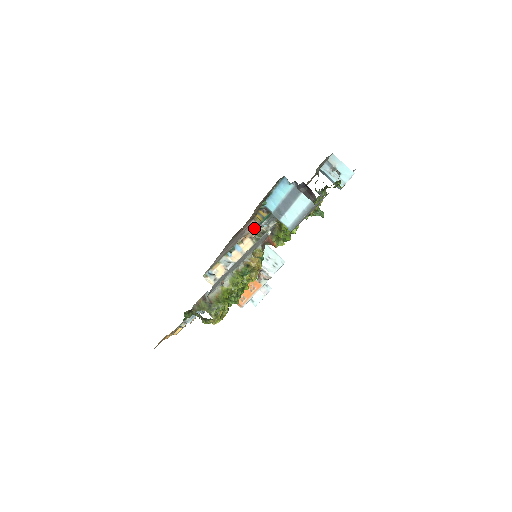
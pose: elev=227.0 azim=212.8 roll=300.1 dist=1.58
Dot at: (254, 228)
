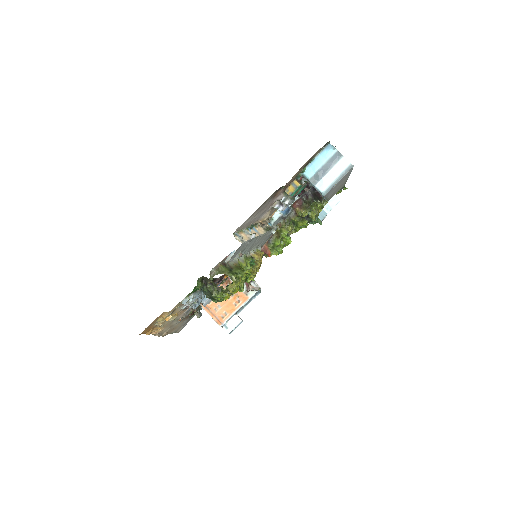
Dot at: occluded
